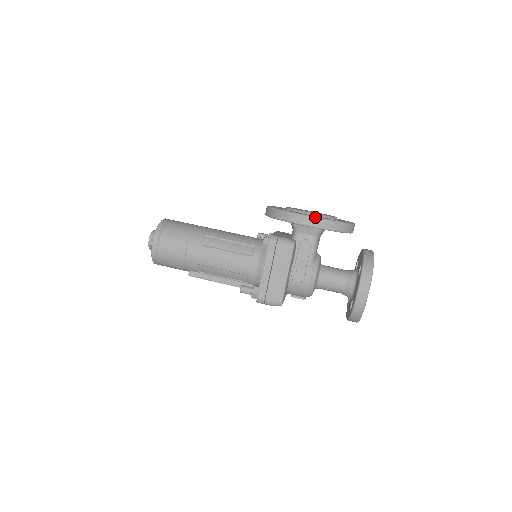
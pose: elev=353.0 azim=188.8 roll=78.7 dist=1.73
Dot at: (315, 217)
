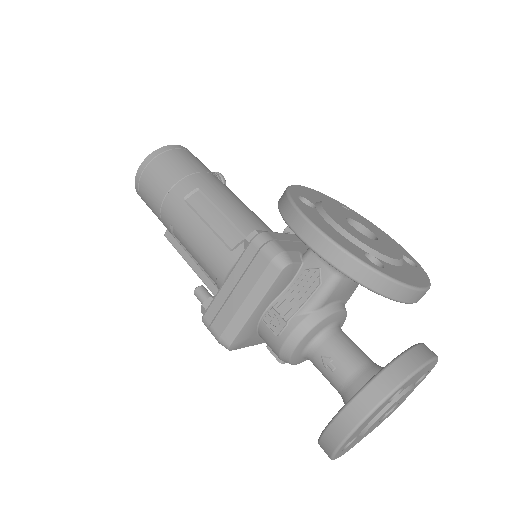
Dot at: (325, 234)
